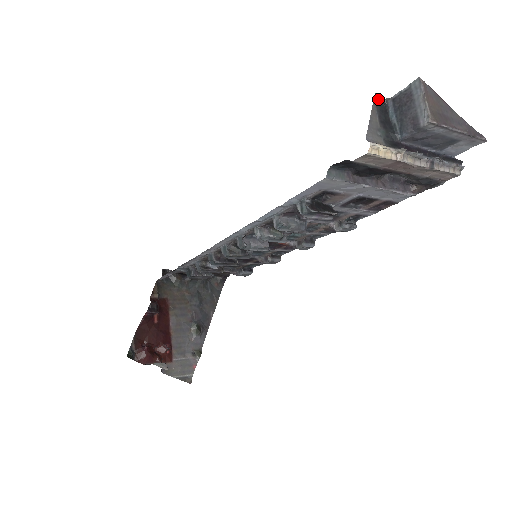
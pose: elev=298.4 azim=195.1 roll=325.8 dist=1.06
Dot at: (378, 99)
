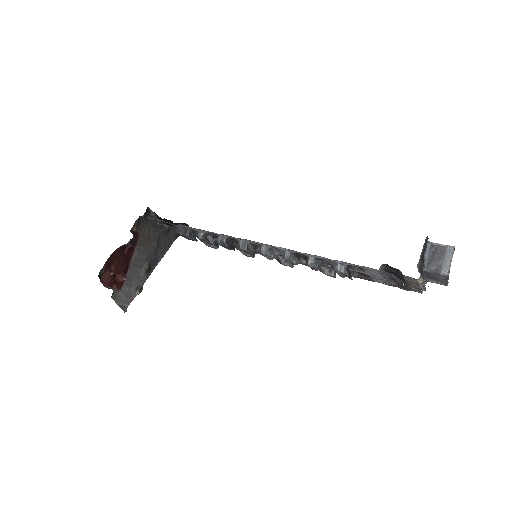
Dot at: (426, 240)
